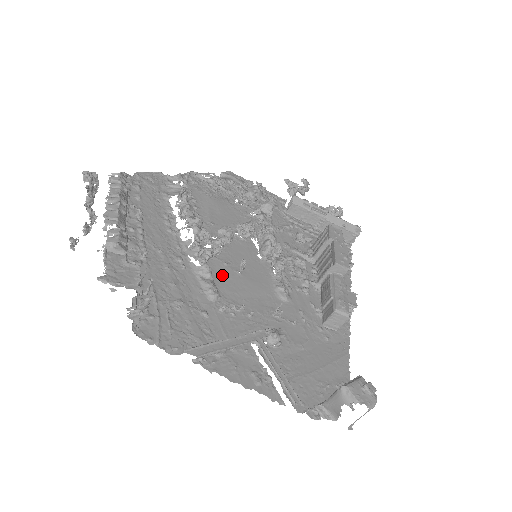
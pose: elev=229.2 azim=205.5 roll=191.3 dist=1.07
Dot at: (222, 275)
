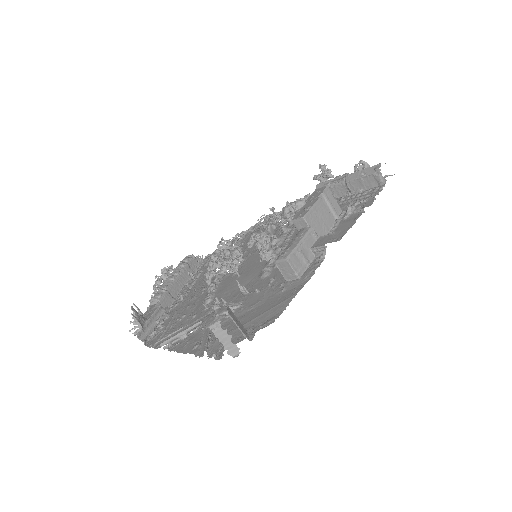
Dot at: (225, 284)
